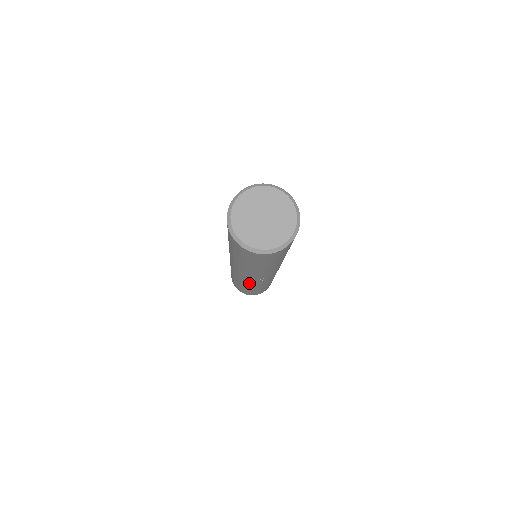
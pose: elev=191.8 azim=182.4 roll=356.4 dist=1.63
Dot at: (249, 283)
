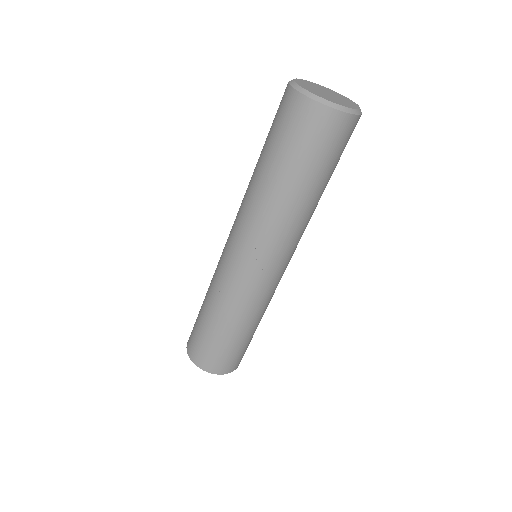
Dot at: (235, 284)
